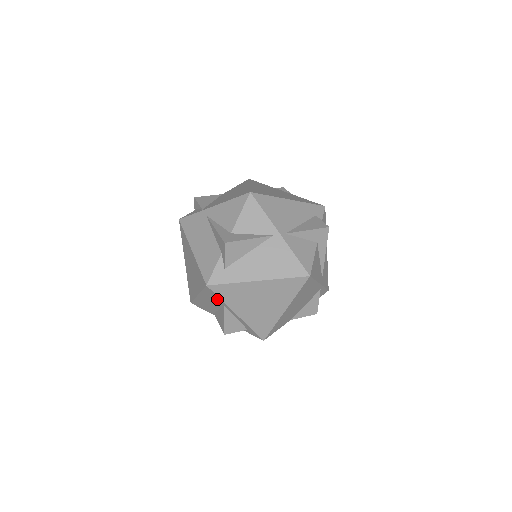
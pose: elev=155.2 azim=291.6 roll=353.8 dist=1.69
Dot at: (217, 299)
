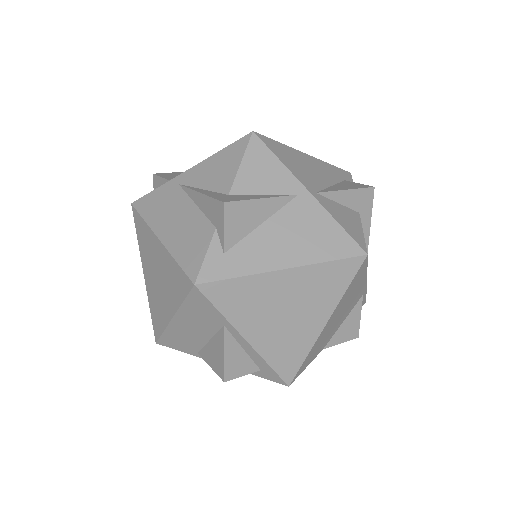
Dot at: (211, 314)
